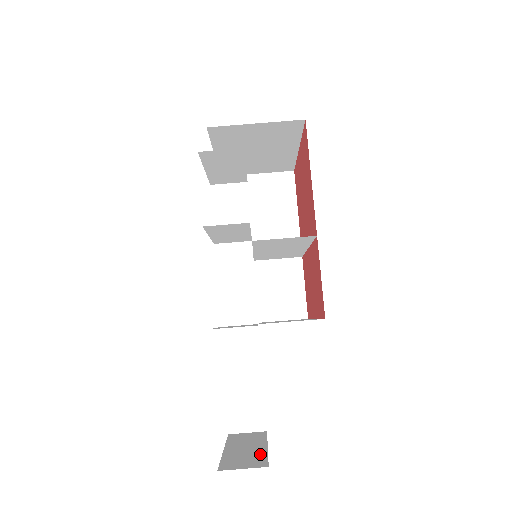
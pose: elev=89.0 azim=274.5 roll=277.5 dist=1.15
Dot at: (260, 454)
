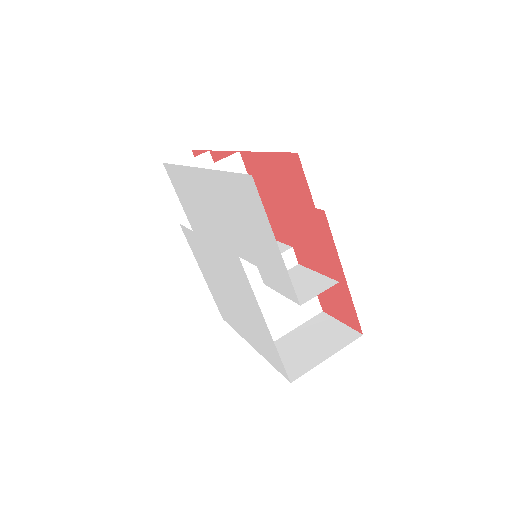
Dot at: occluded
